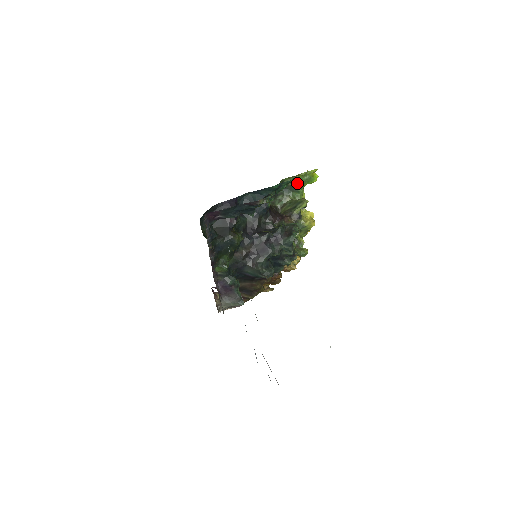
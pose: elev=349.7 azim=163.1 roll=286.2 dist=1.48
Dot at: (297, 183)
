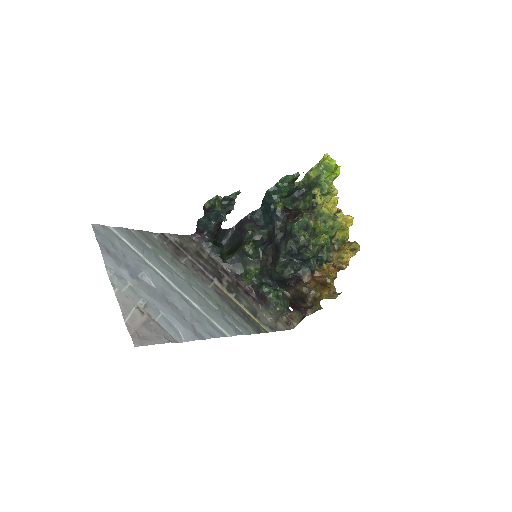
Dot at: (314, 178)
